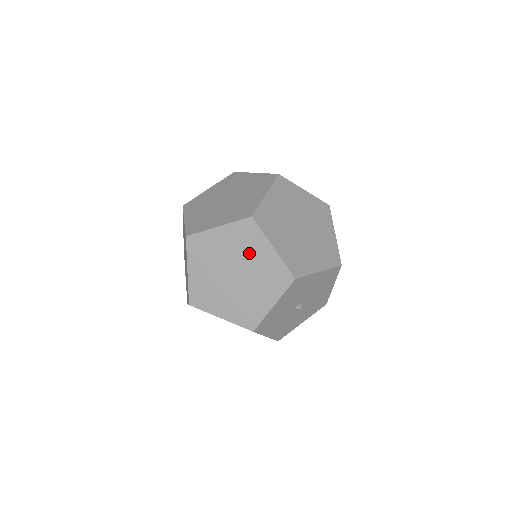
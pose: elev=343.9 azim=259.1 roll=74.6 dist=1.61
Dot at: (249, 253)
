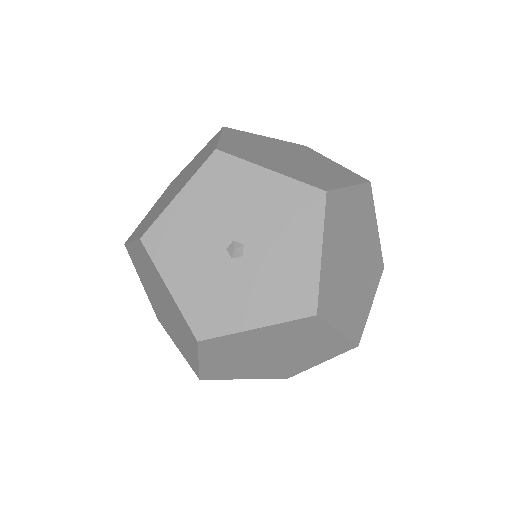
Dot at: (199, 158)
